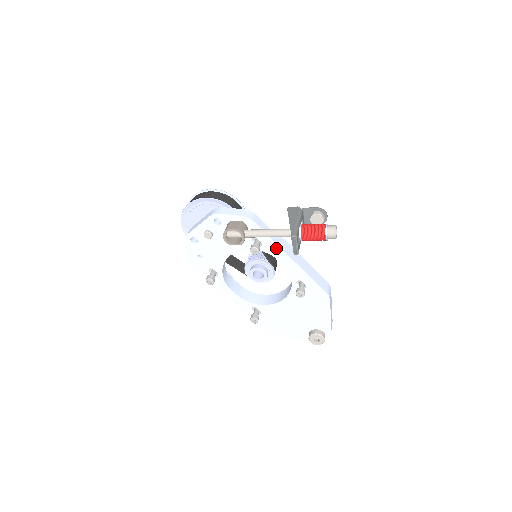
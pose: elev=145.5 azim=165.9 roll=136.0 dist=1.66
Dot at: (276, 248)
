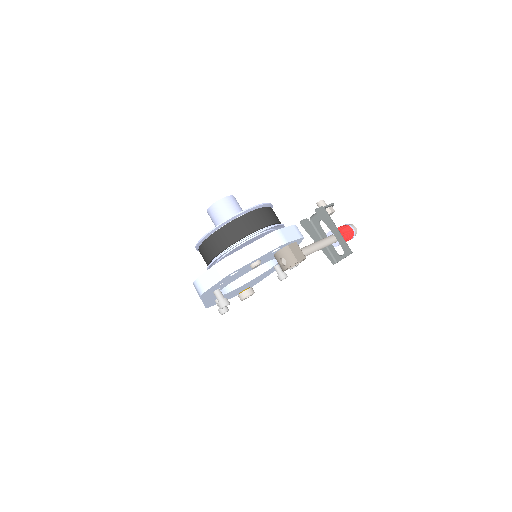
Dot at: occluded
